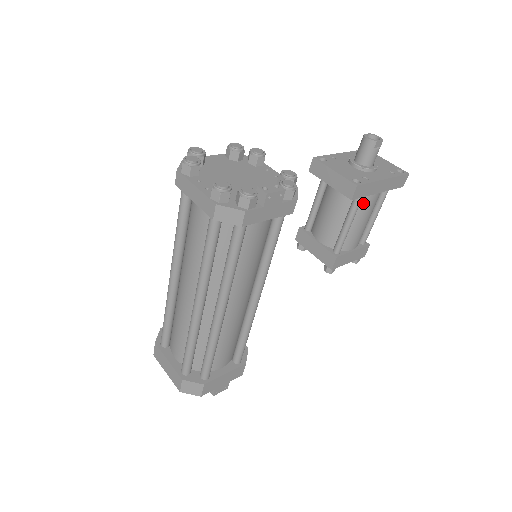
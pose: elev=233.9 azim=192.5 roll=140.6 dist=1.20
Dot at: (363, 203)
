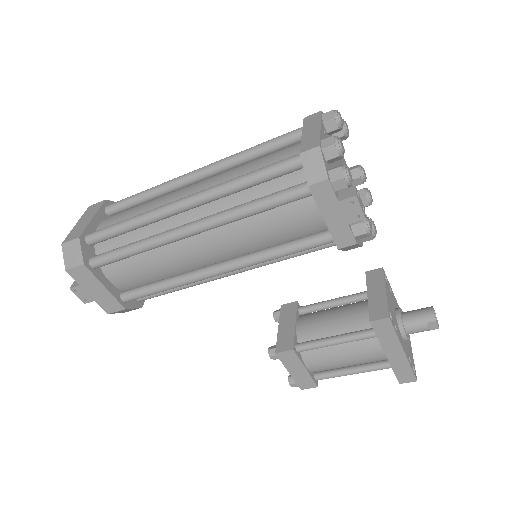
Dot at: (366, 344)
